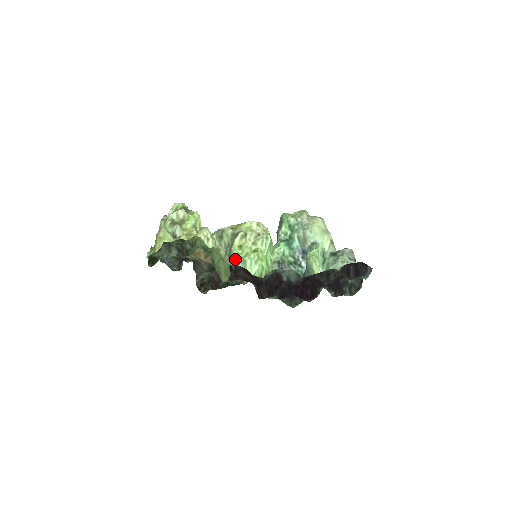
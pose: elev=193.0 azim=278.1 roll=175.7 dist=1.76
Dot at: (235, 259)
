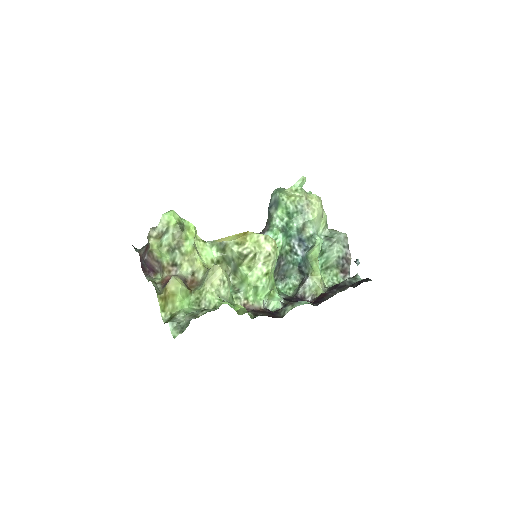
Dot at: (243, 278)
